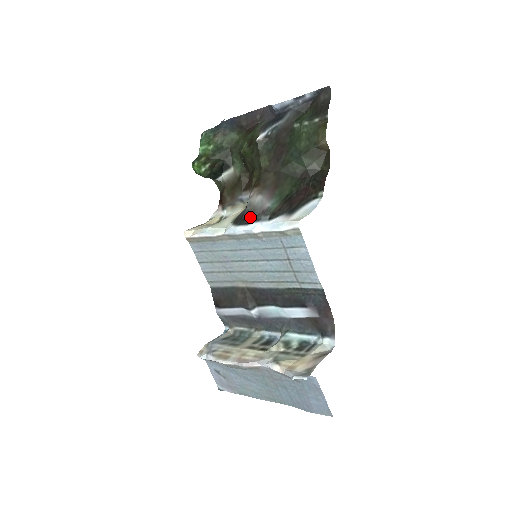
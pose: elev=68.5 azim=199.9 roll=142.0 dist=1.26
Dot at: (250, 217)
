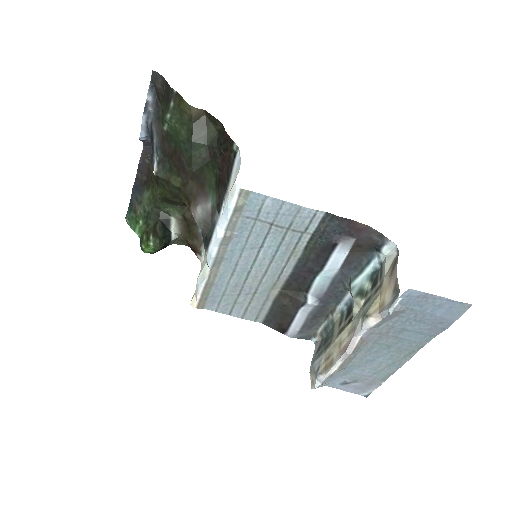
Dot at: (208, 231)
